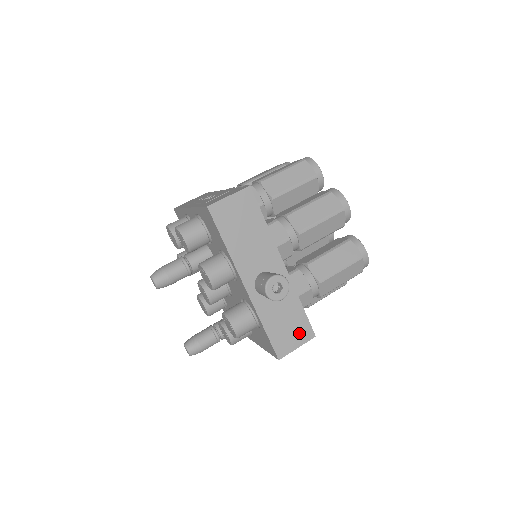
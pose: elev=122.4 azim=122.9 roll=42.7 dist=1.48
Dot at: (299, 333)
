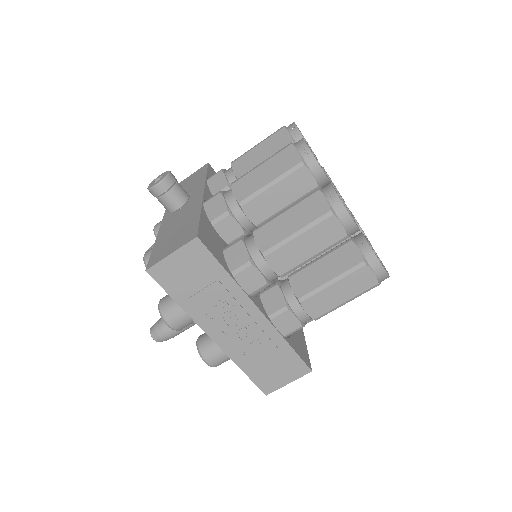
Dot at: occluded
